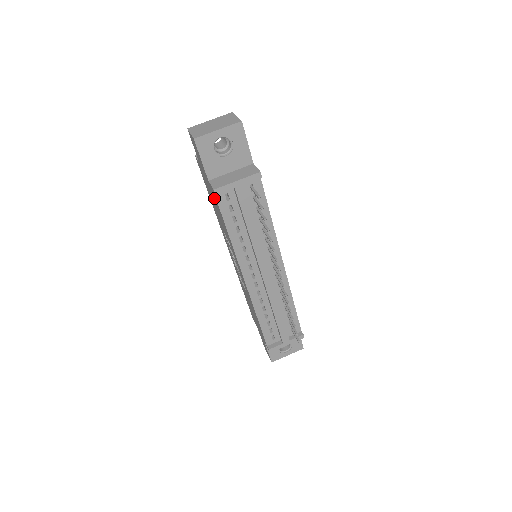
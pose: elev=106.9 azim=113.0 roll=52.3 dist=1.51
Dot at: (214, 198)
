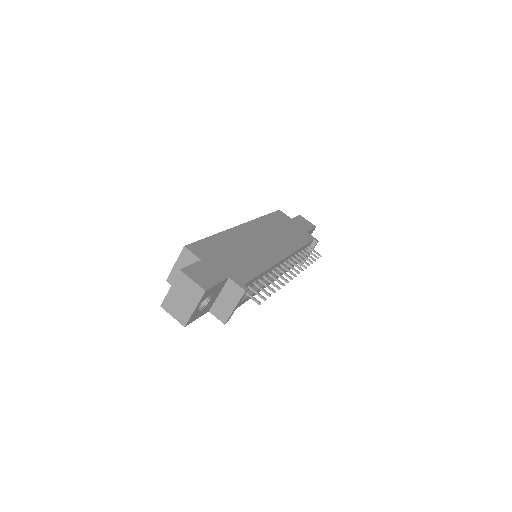
Dot at: occluded
